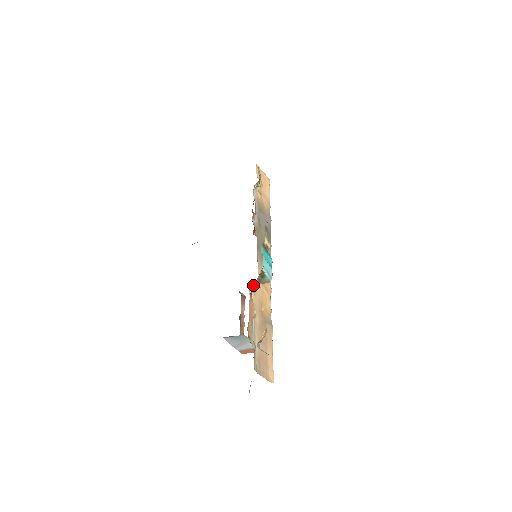
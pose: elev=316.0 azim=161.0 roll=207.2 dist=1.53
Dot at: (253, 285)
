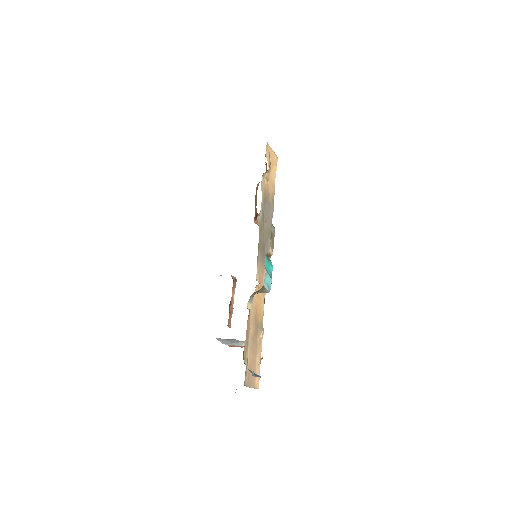
Dot at: (251, 295)
